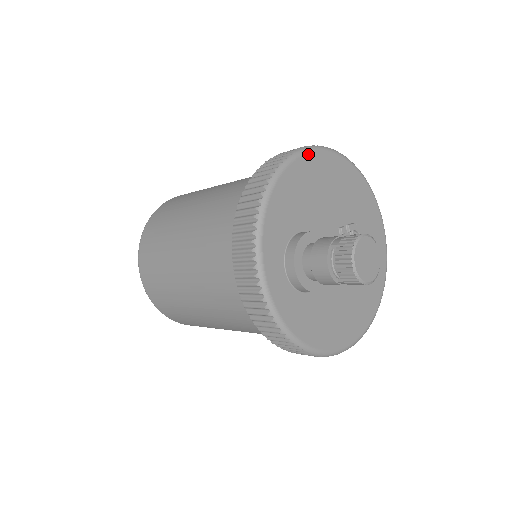
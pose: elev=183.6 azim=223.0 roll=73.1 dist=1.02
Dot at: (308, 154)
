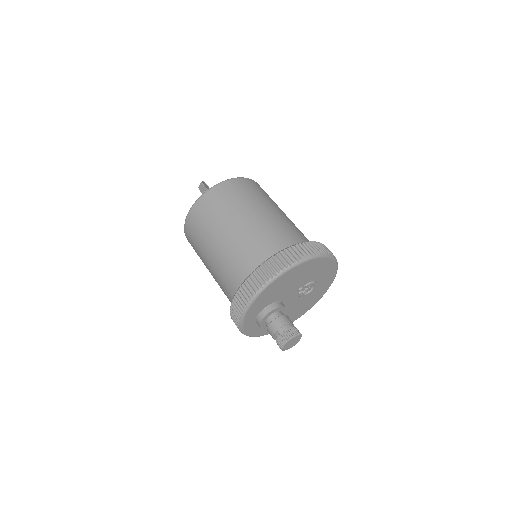
Dot at: (285, 273)
